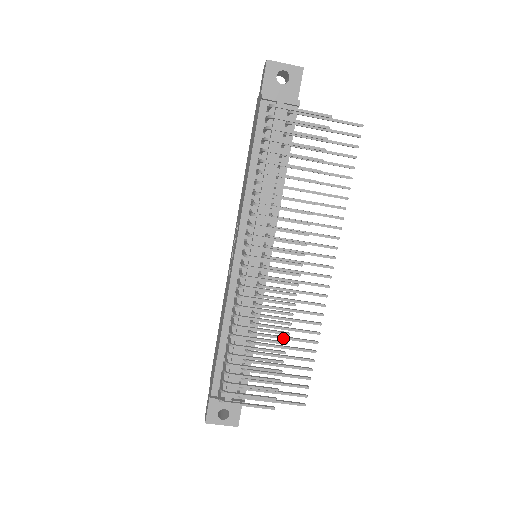
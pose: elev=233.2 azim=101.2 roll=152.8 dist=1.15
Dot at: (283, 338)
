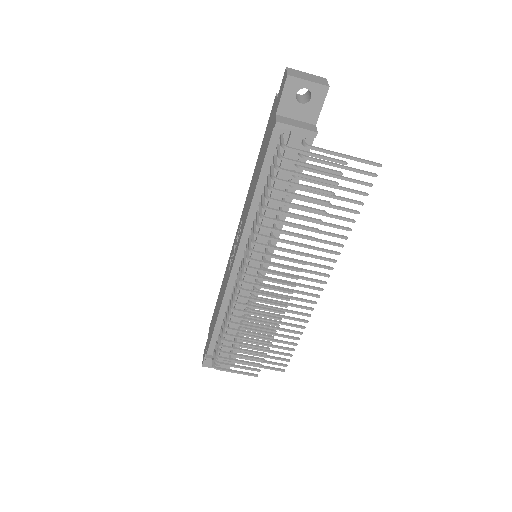
Dot at: (272, 328)
